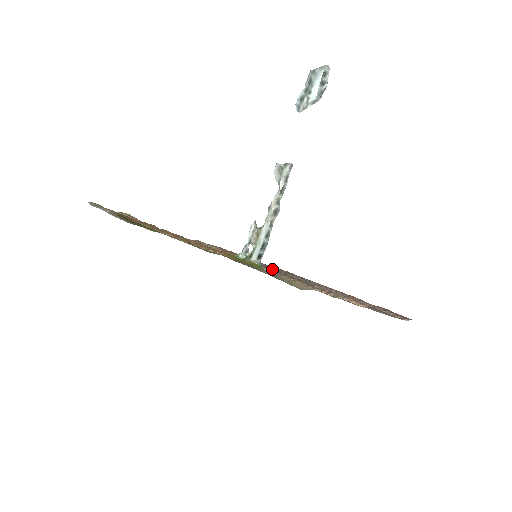
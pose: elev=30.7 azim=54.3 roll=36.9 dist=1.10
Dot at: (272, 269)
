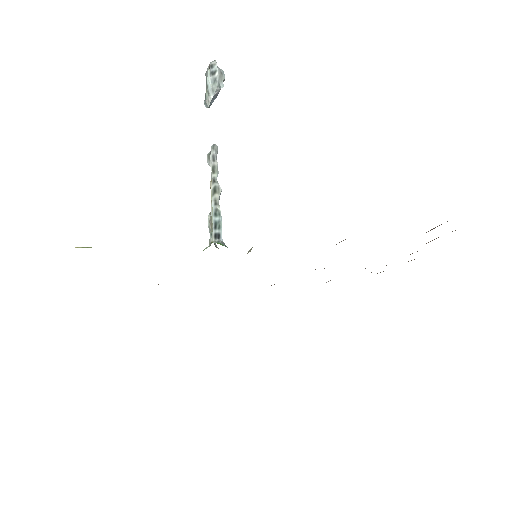
Dot at: occluded
